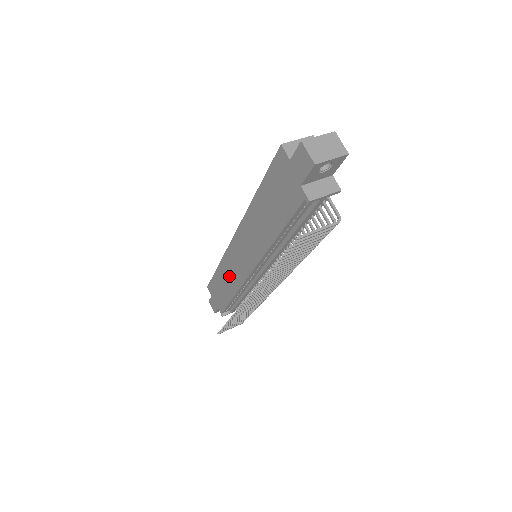
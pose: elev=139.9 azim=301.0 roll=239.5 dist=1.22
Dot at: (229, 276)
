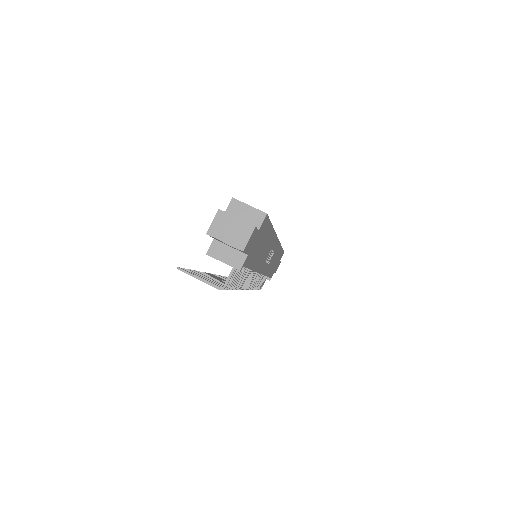
Dot at: occluded
